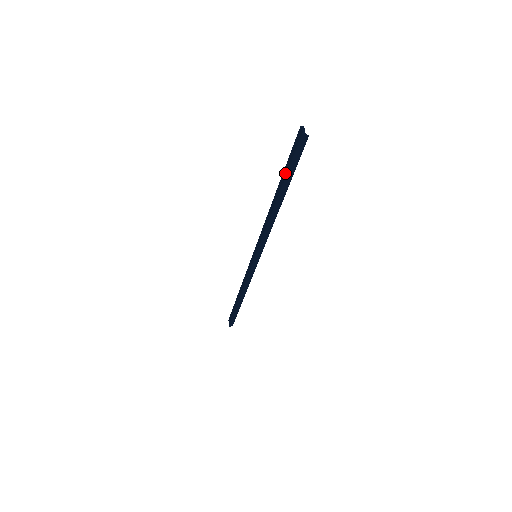
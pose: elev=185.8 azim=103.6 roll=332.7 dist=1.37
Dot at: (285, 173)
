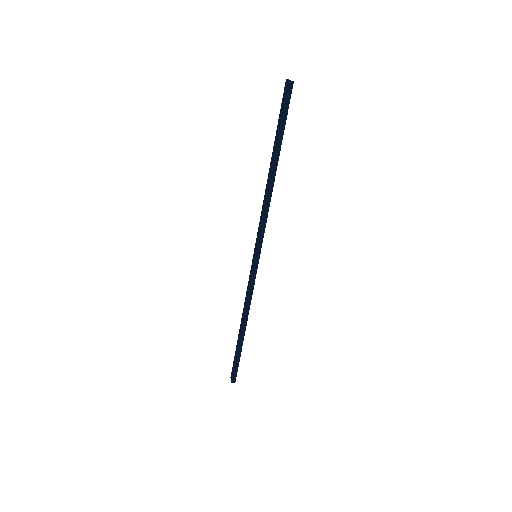
Dot at: (277, 134)
